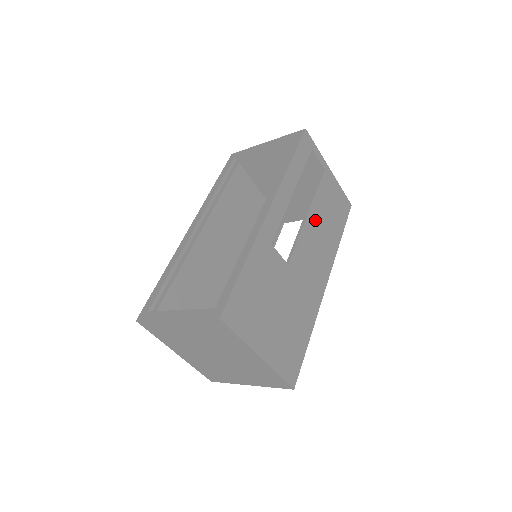
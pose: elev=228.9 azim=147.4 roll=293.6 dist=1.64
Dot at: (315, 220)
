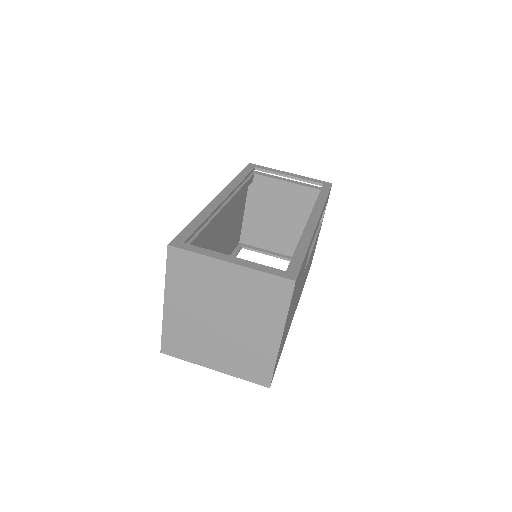
Dot at: (311, 255)
